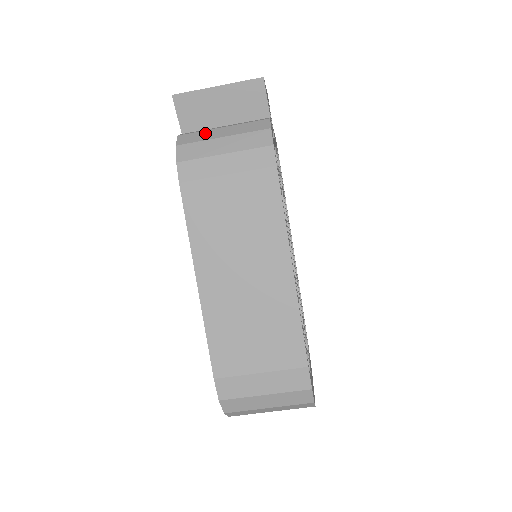
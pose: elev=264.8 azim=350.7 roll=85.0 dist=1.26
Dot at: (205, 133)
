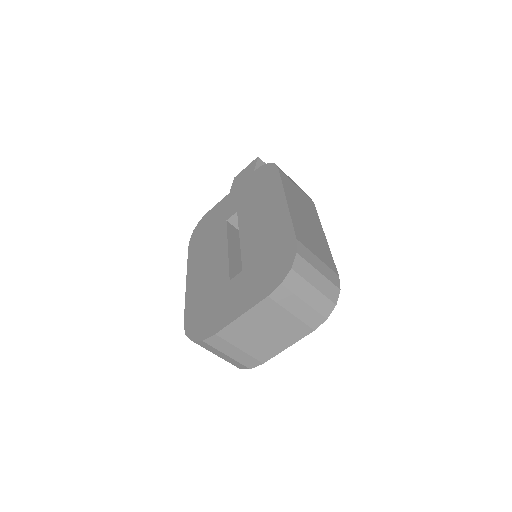
Dot at: occluded
